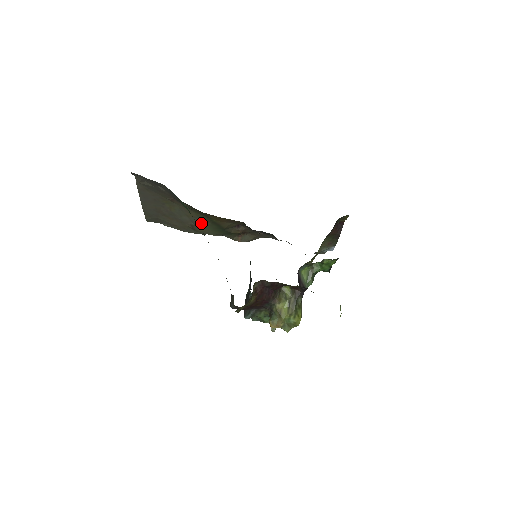
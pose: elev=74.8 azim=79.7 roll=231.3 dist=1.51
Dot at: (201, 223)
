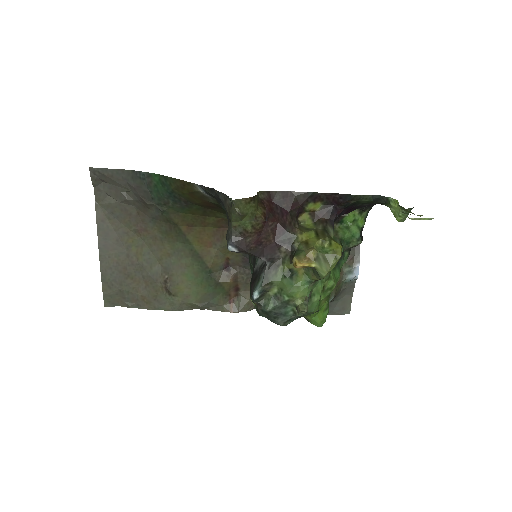
Dot at: (178, 267)
